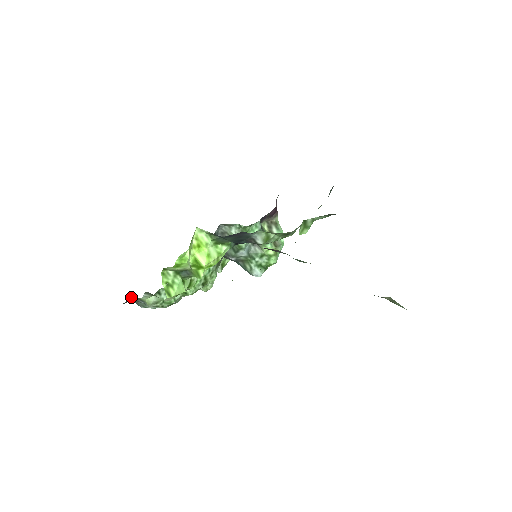
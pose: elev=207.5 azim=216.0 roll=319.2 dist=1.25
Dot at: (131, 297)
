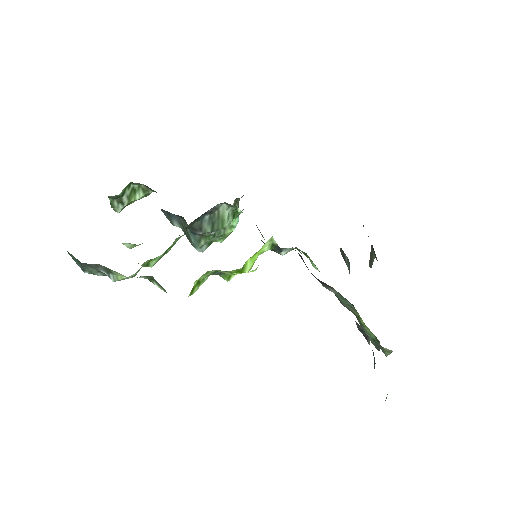
Dot at: (96, 264)
